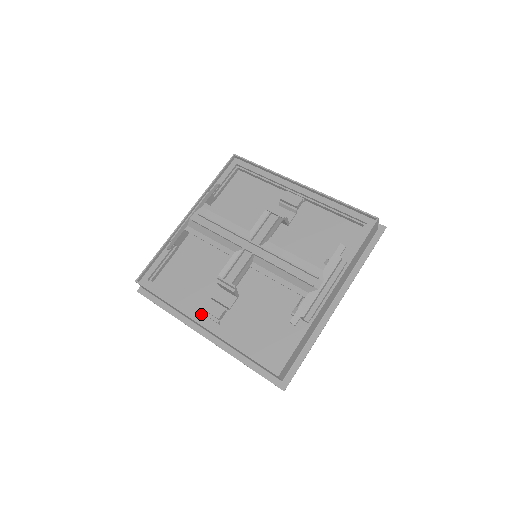
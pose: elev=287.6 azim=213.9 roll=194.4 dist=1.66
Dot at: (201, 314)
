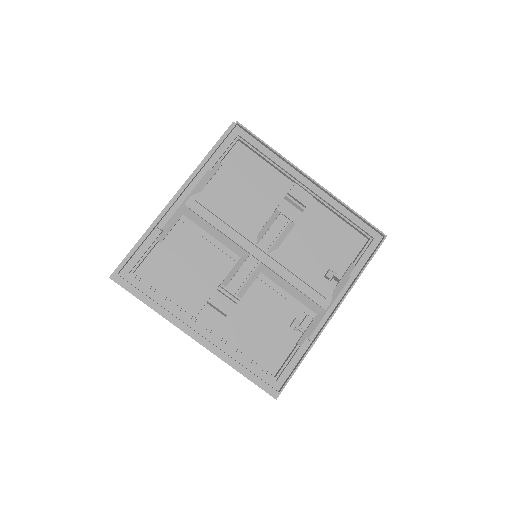
Dot at: (196, 320)
